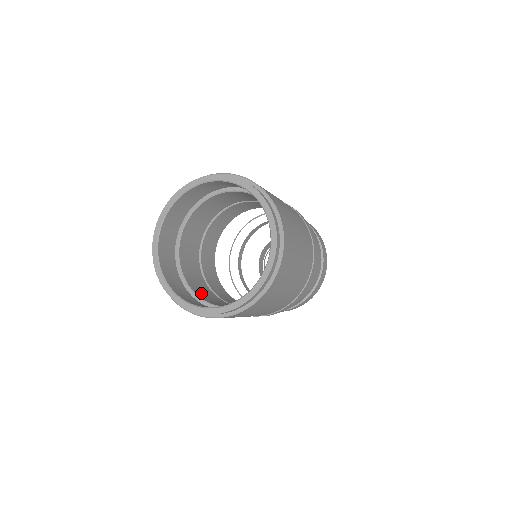
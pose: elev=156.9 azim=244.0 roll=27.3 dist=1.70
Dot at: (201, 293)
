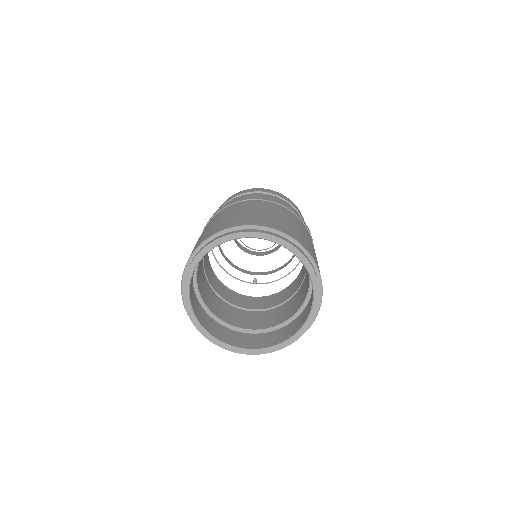
Dot at: (226, 316)
